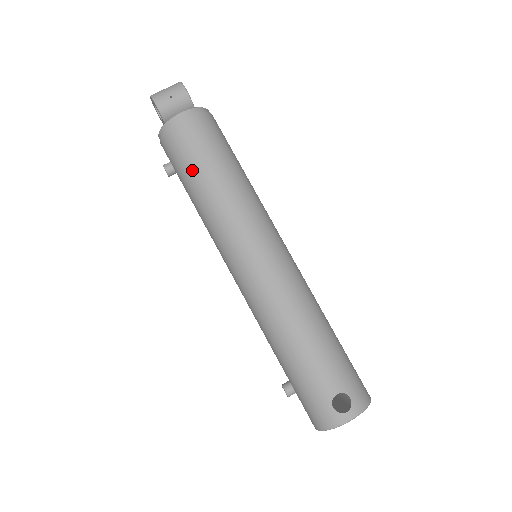
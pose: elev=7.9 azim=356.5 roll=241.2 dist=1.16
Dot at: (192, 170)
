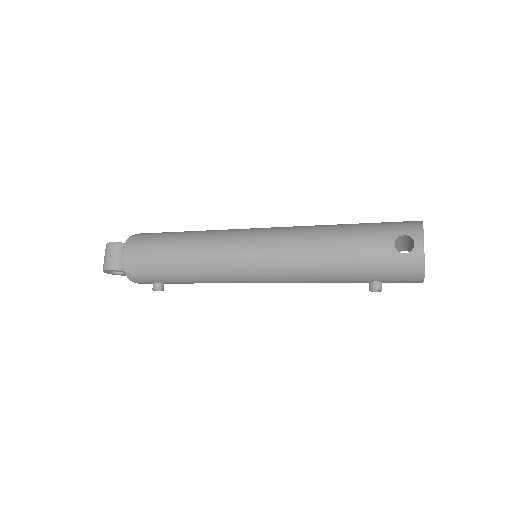
Dot at: (164, 267)
